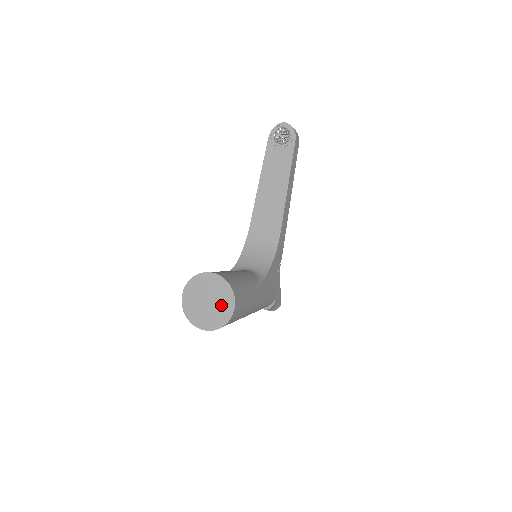
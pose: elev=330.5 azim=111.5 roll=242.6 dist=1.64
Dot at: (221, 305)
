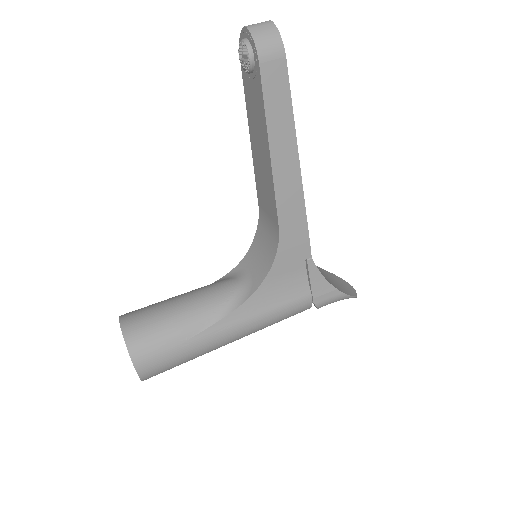
Dot at: occluded
